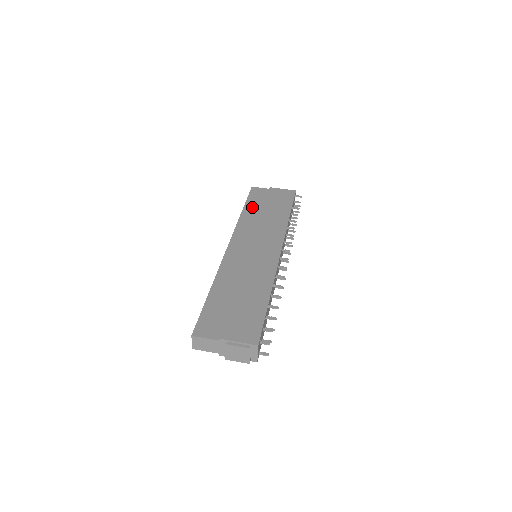
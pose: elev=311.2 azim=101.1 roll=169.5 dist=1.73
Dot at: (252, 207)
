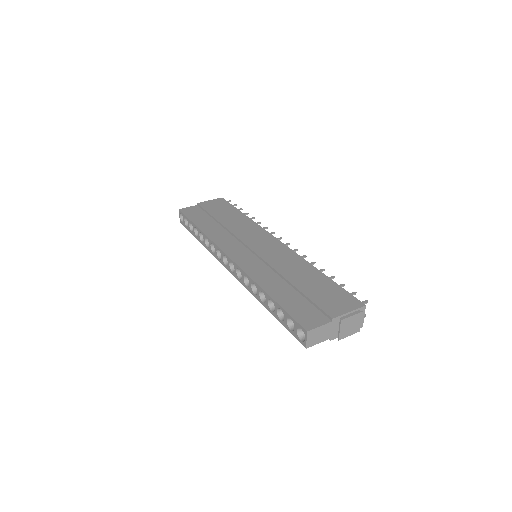
Dot at: (203, 222)
